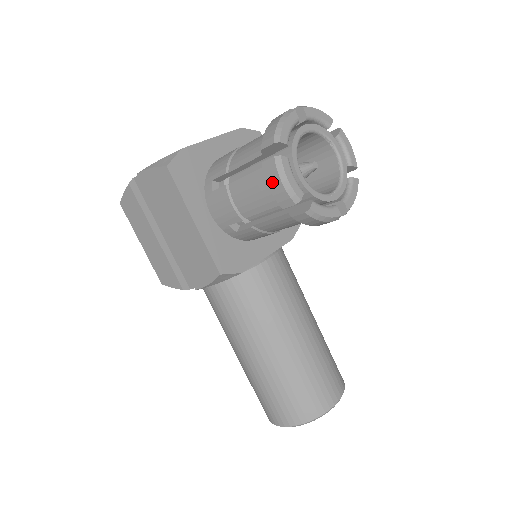
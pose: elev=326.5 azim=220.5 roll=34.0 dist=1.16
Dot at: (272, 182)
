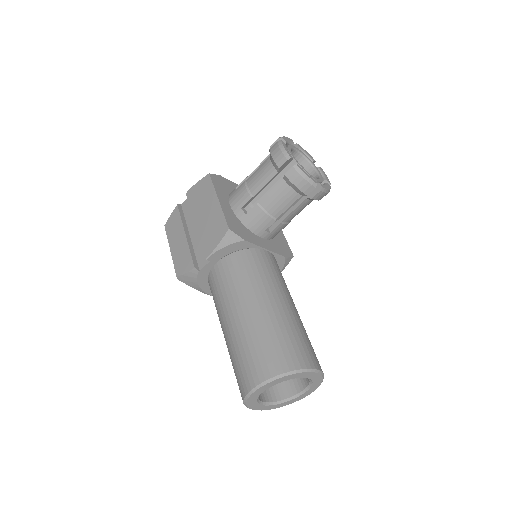
Dot at: (274, 152)
